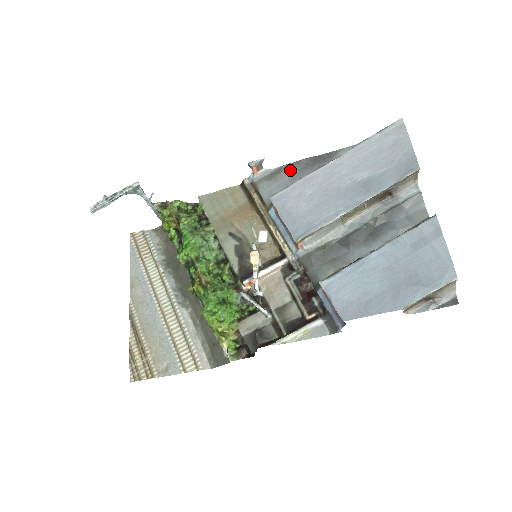
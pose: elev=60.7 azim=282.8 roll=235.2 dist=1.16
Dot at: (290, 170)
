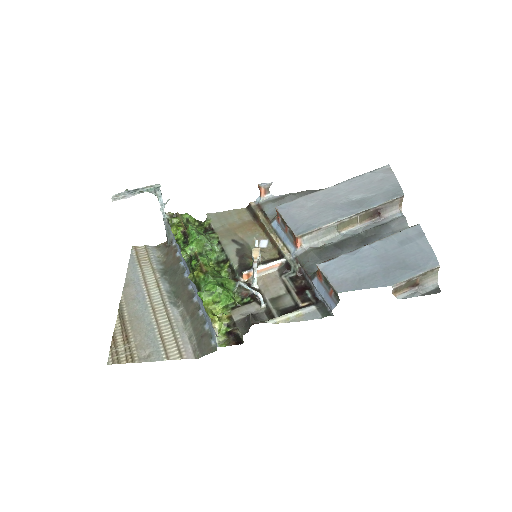
Dot at: (293, 197)
